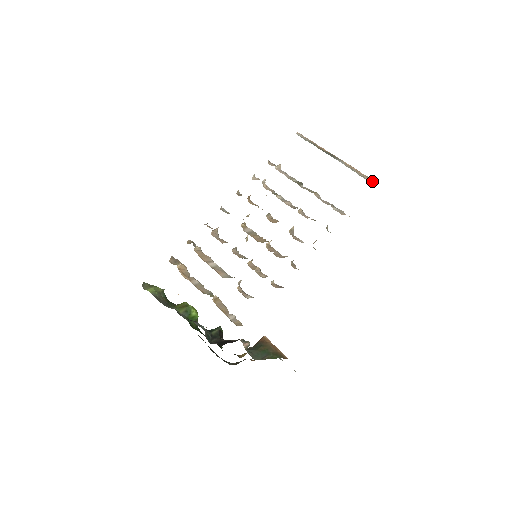
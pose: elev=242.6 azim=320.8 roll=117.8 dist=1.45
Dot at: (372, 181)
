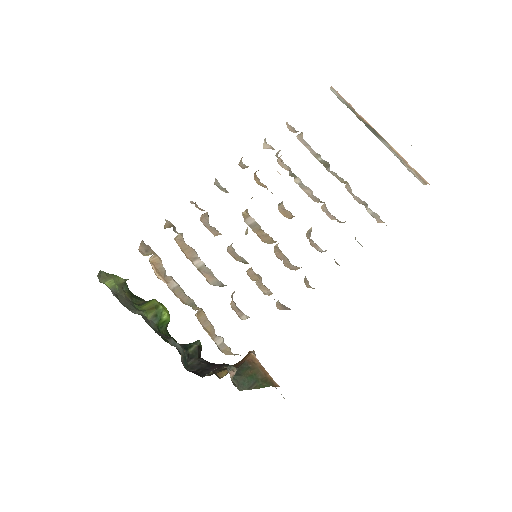
Dot at: (422, 180)
